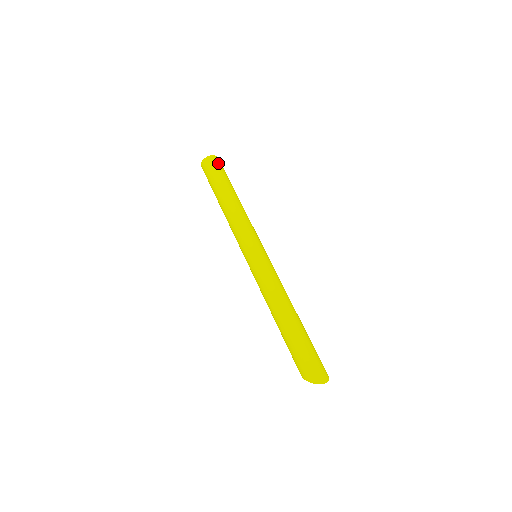
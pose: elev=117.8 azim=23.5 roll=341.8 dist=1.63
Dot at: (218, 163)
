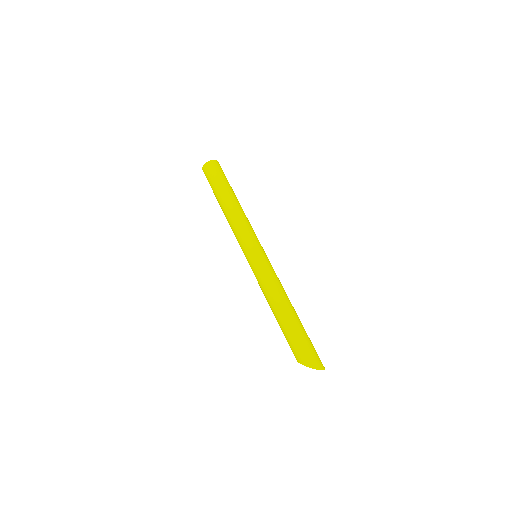
Dot at: occluded
